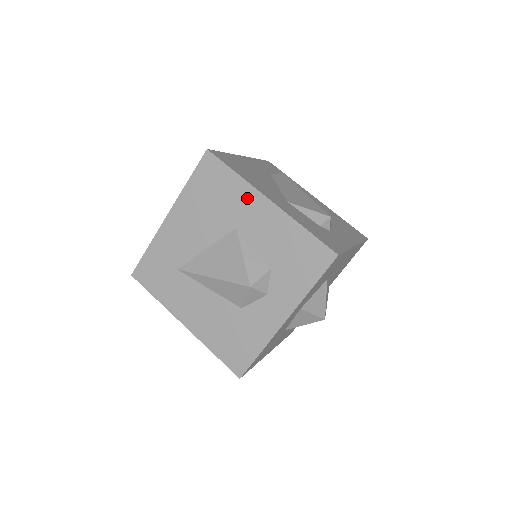
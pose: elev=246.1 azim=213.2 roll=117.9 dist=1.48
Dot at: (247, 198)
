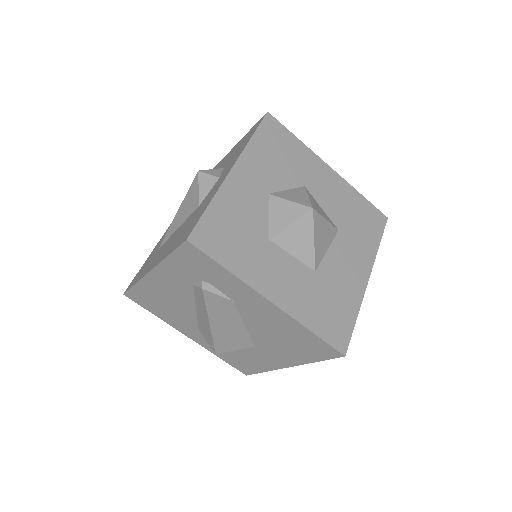
Dot at: occluded
